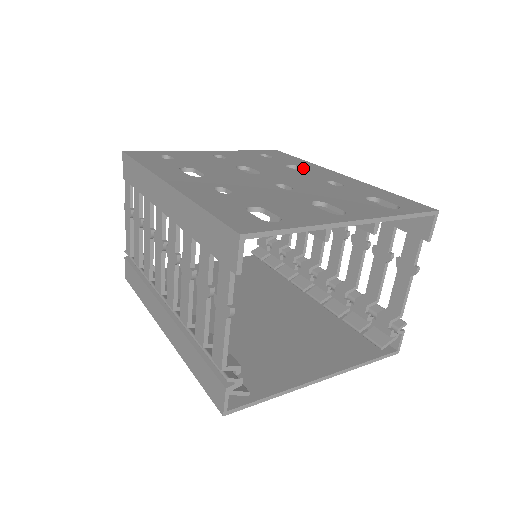
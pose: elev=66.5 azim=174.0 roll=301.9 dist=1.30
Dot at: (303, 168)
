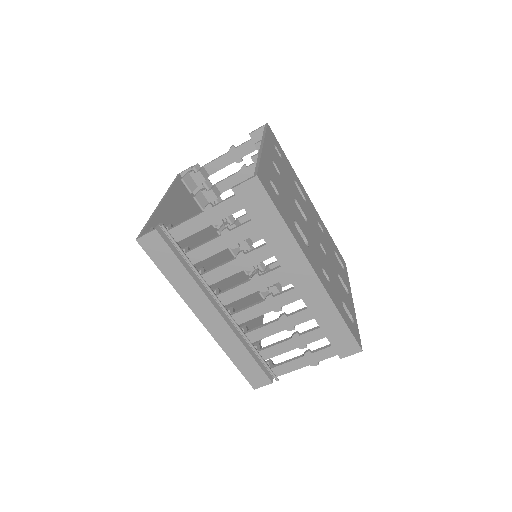
Dot at: (300, 189)
